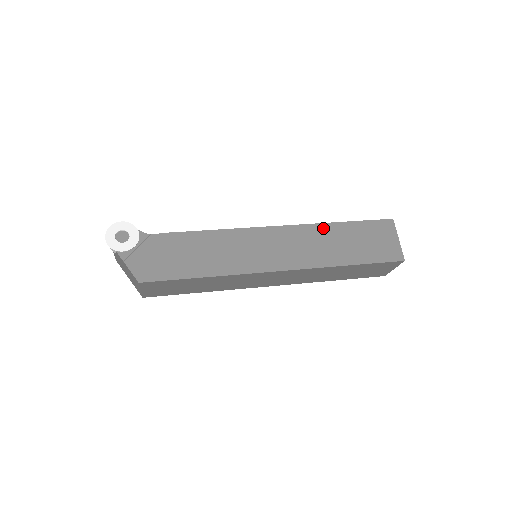
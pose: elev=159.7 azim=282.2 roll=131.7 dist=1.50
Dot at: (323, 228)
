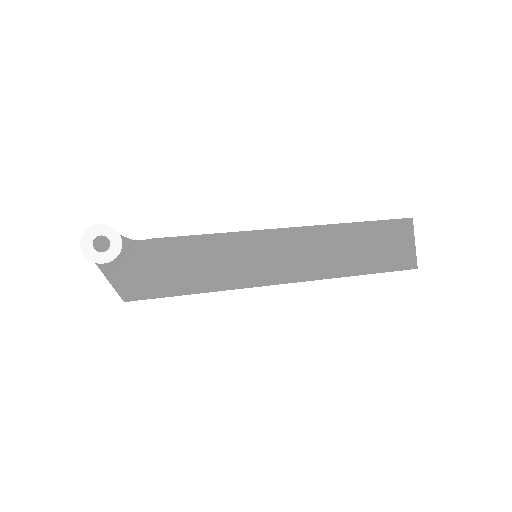
Dot at: (335, 230)
